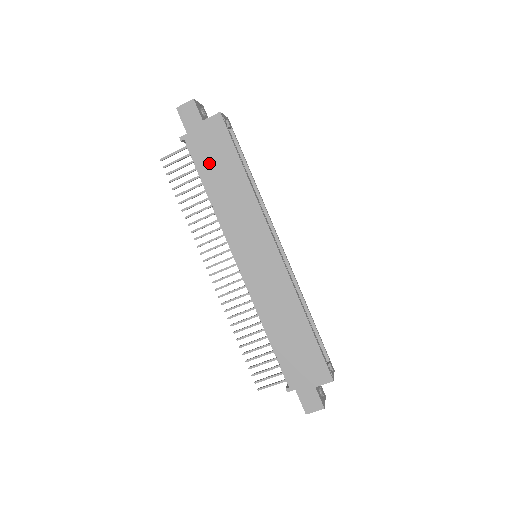
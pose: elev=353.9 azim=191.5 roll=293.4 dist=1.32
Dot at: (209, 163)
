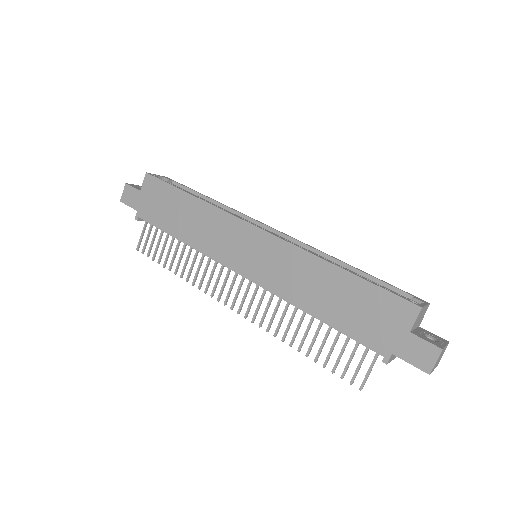
Dot at: (164, 216)
